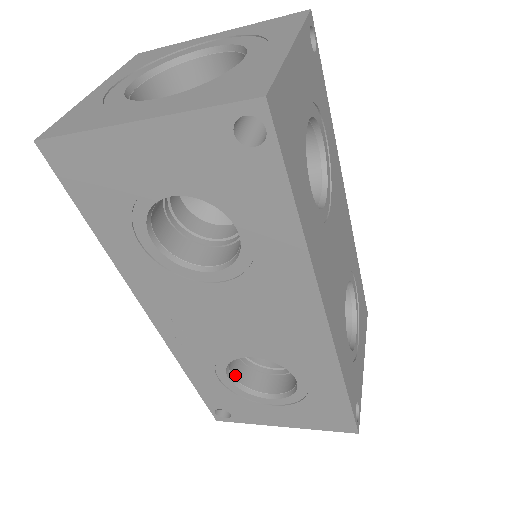
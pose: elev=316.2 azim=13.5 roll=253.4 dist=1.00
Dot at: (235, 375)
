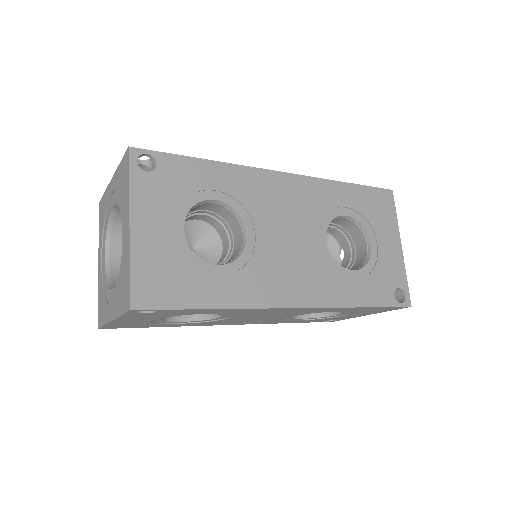
Dot at: occluded
